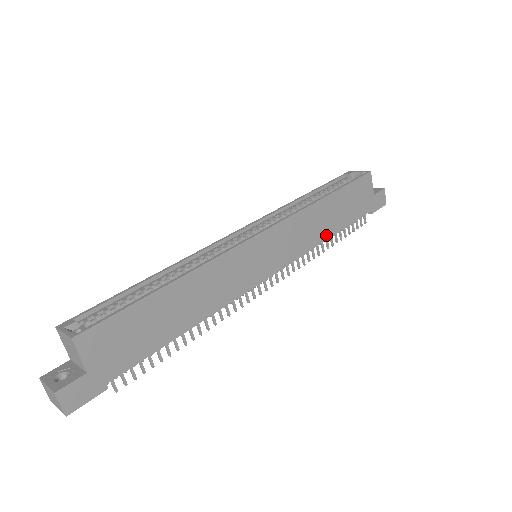
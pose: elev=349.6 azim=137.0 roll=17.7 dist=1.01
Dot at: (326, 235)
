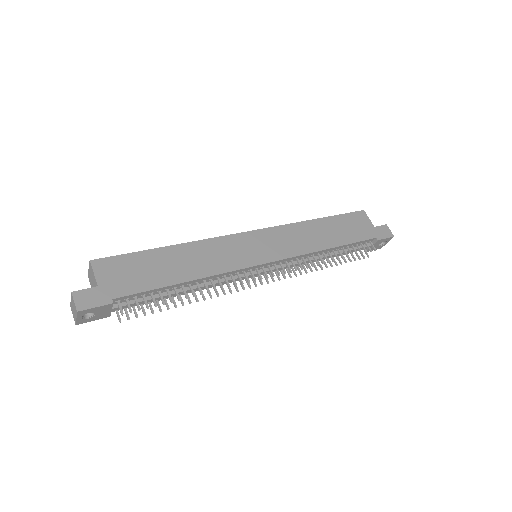
Dot at: (324, 246)
